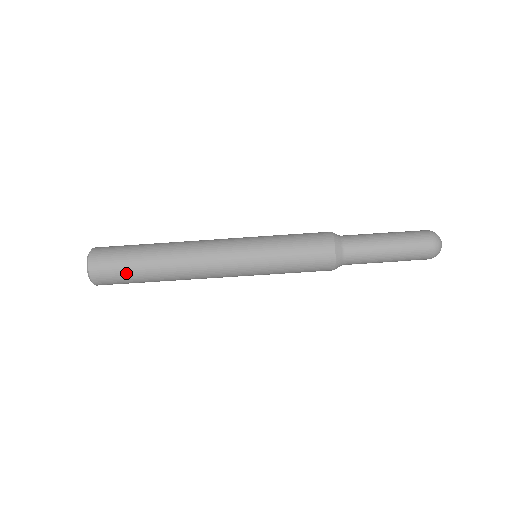
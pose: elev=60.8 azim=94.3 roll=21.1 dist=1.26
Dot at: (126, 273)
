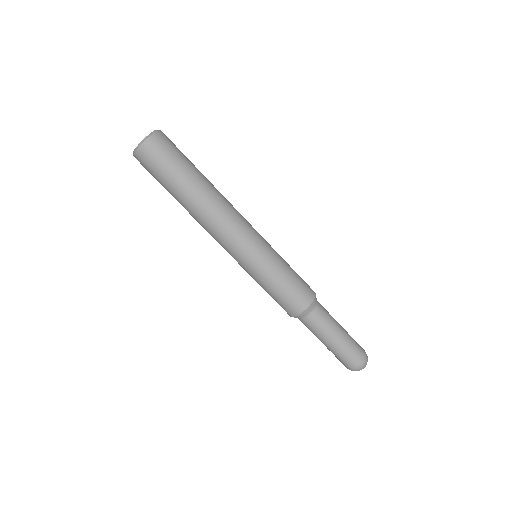
Dot at: (166, 173)
